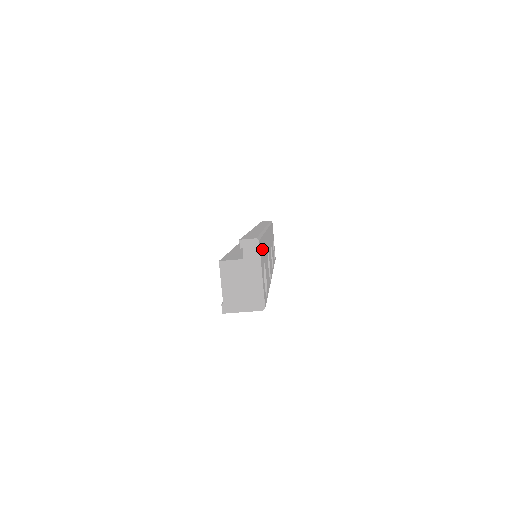
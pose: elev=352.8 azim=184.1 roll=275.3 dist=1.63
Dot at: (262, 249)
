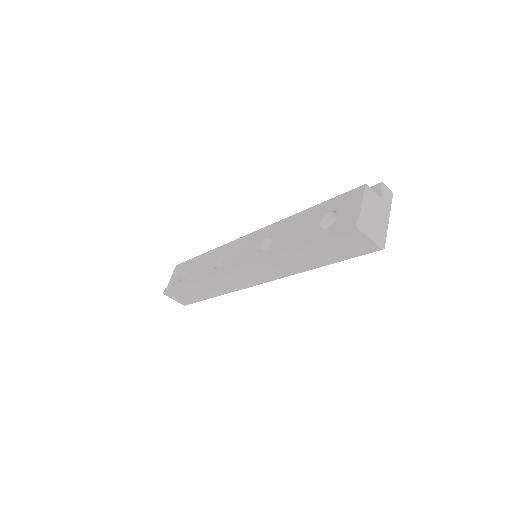
Dot at: occluded
